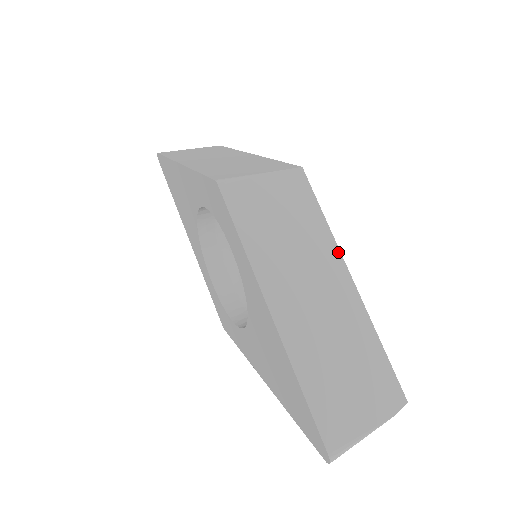
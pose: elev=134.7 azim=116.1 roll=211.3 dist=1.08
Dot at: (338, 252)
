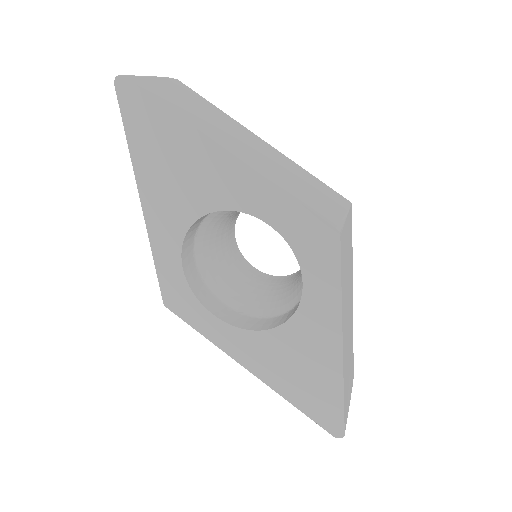
Dot at: occluded
